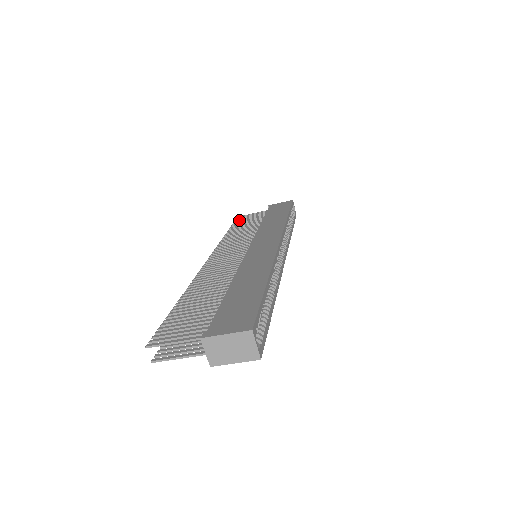
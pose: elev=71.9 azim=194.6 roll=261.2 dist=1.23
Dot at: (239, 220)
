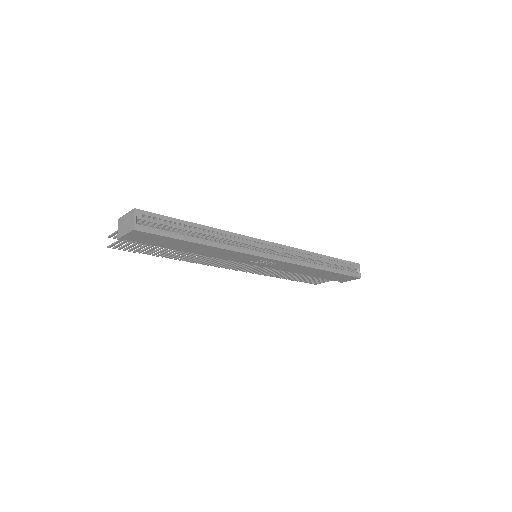
Dot at: occluded
